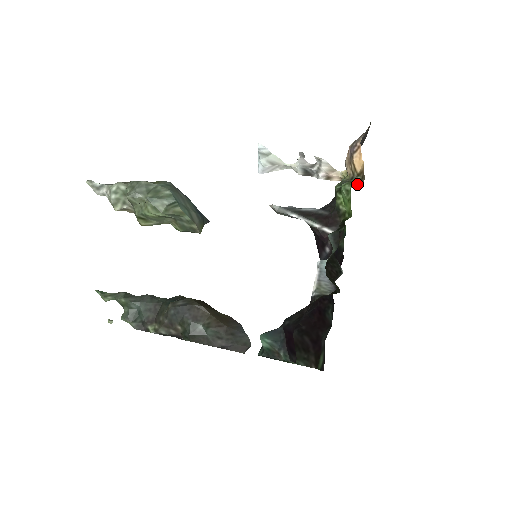
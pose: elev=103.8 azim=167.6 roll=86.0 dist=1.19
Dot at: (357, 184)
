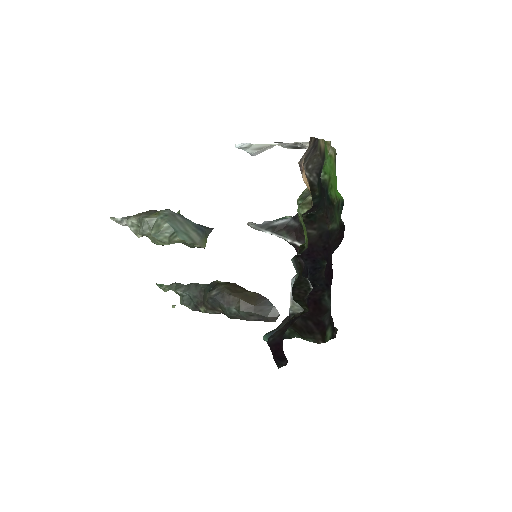
Dot at: (308, 208)
